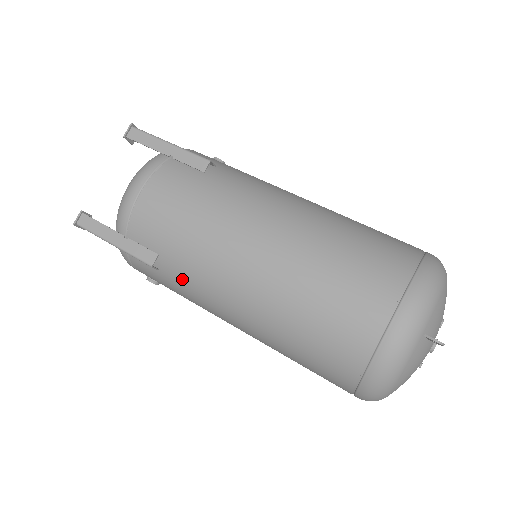
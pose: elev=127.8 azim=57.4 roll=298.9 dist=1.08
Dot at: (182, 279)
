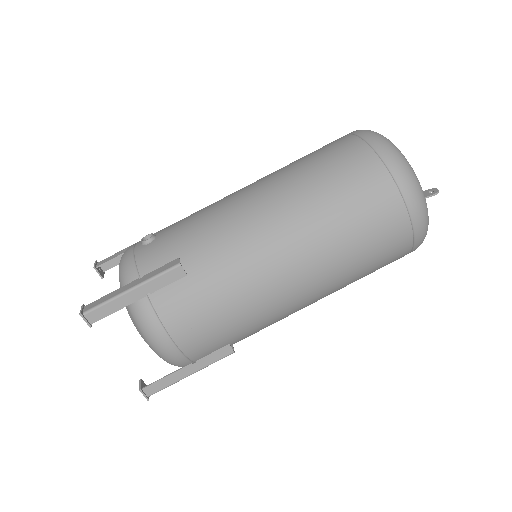
Dot at: (256, 332)
